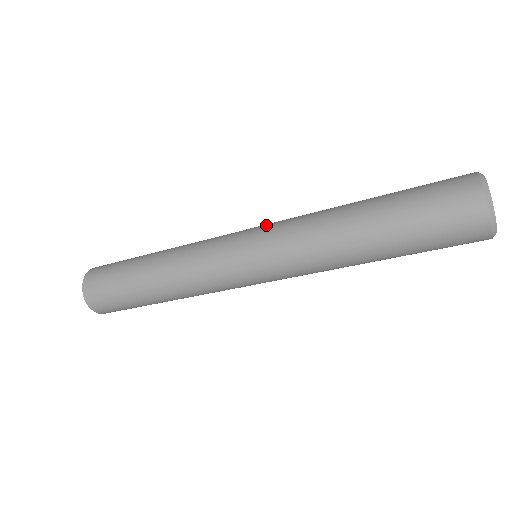
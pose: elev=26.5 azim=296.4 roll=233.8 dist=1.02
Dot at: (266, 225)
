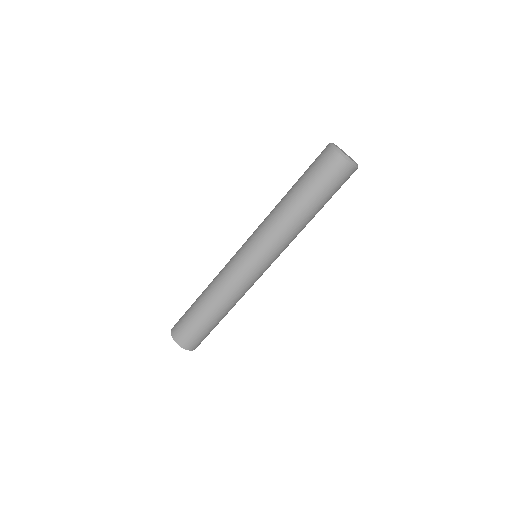
Dot at: (250, 238)
